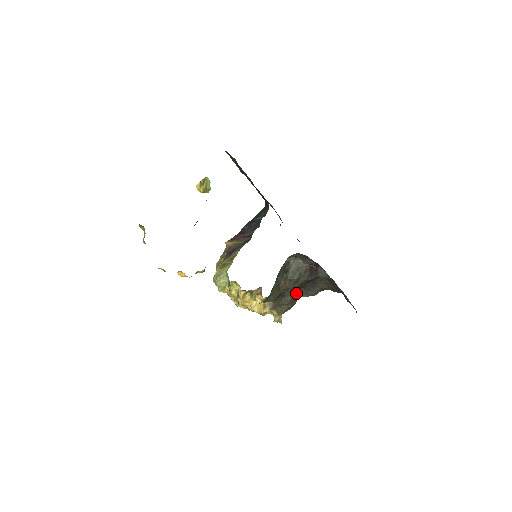
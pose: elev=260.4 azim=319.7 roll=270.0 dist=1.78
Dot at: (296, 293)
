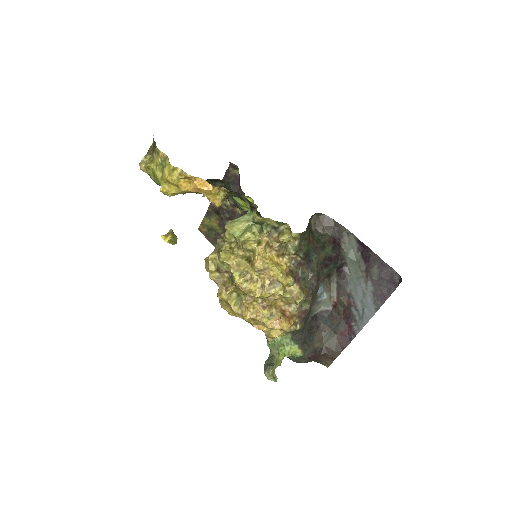
Dot at: (319, 271)
